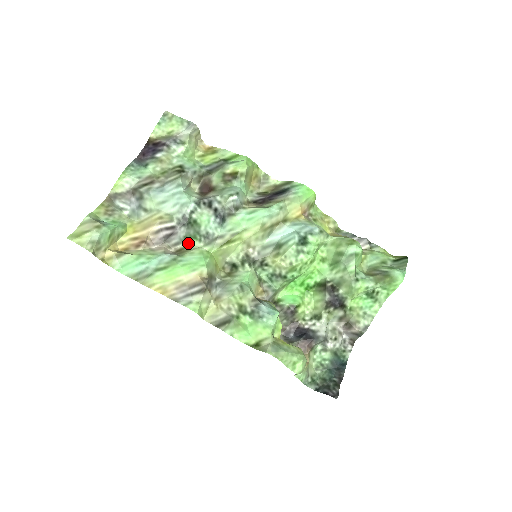
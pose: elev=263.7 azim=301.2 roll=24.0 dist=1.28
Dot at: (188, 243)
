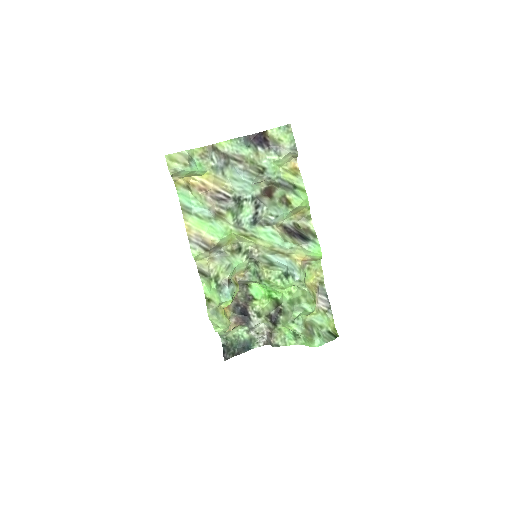
Dot at: (228, 214)
